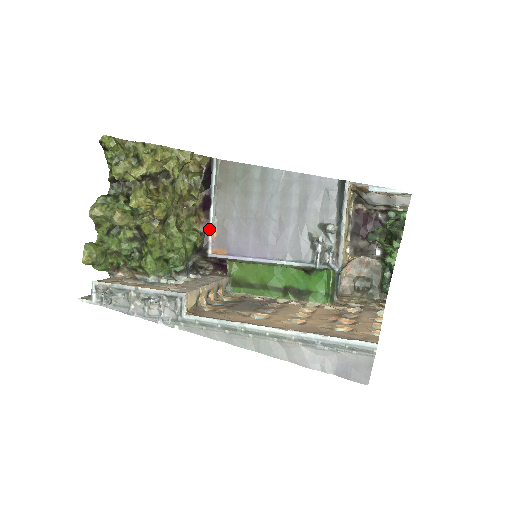
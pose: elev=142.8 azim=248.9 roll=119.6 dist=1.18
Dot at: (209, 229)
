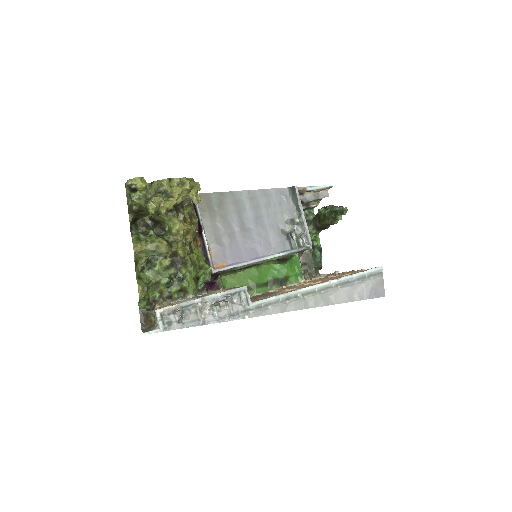
Dot at: (206, 250)
